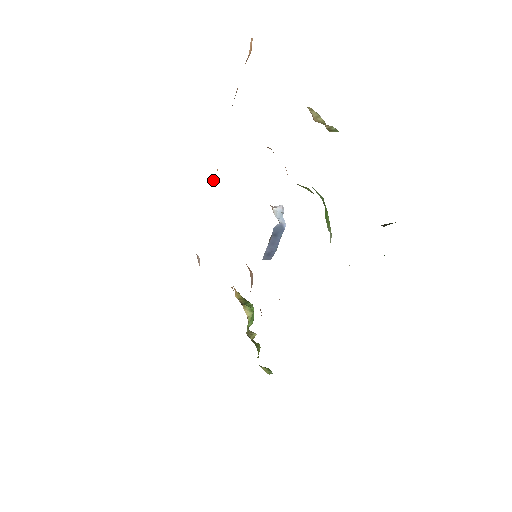
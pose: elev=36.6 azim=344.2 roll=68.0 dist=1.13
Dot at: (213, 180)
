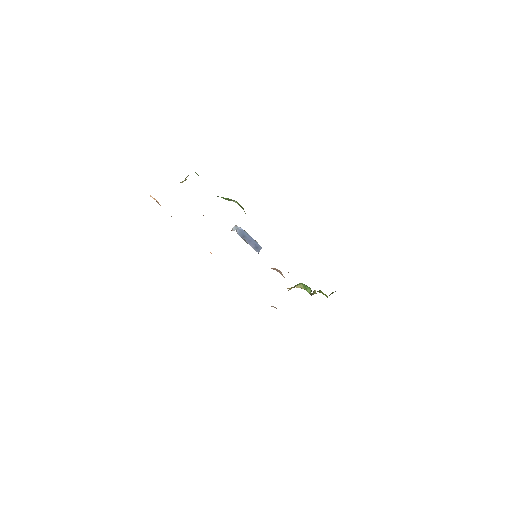
Dot at: occluded
